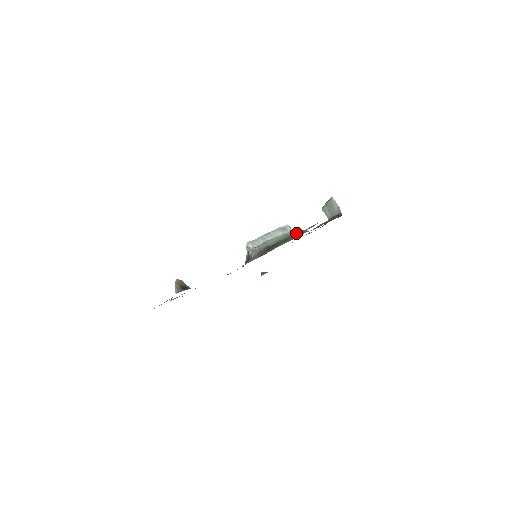
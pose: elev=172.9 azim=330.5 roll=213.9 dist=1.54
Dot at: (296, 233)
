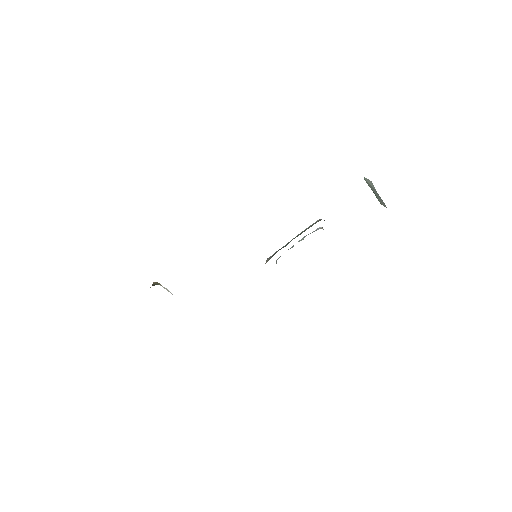
Dot at: occluded
